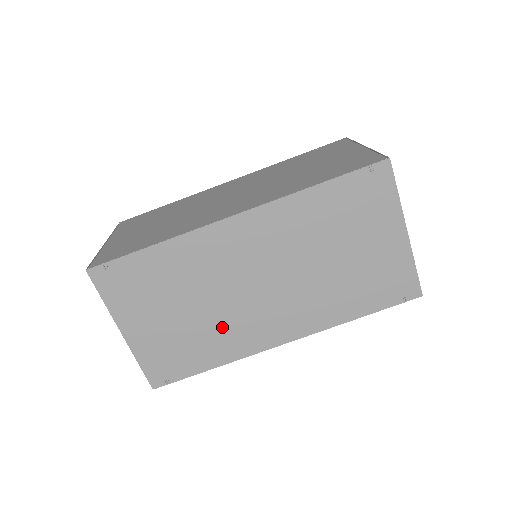
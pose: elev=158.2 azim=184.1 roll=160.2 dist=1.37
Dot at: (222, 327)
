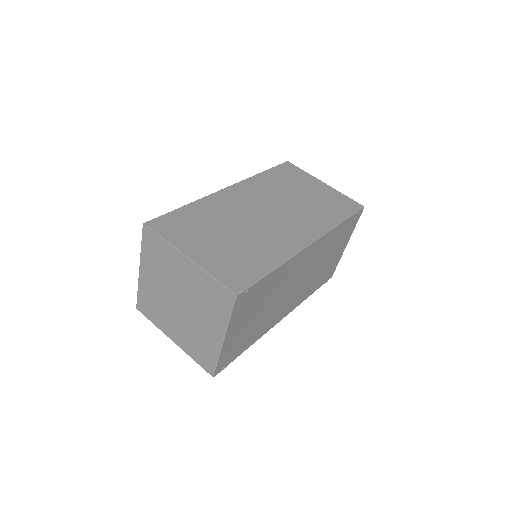
Dot at: (267, 318)
